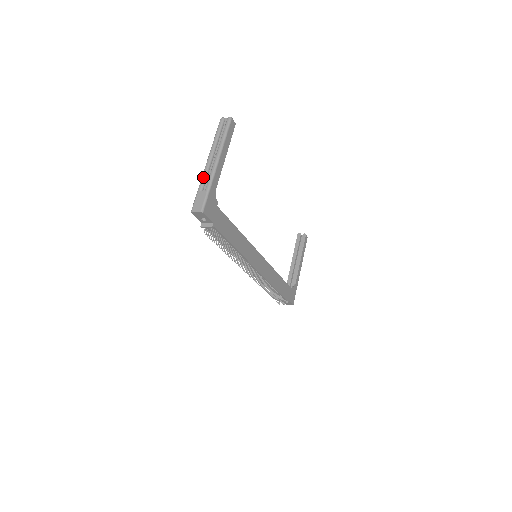
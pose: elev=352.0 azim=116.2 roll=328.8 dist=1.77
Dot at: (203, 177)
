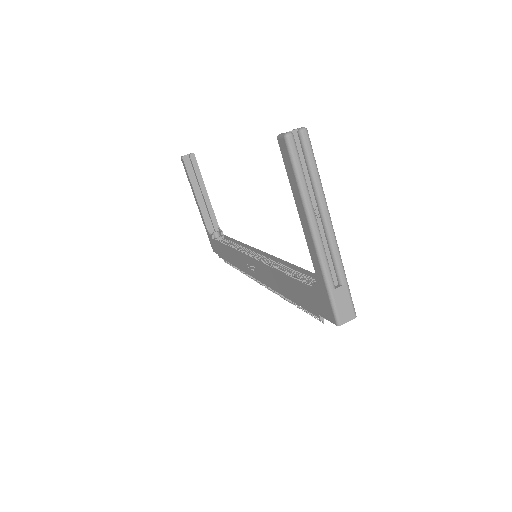
Dot at: (326, 264)
